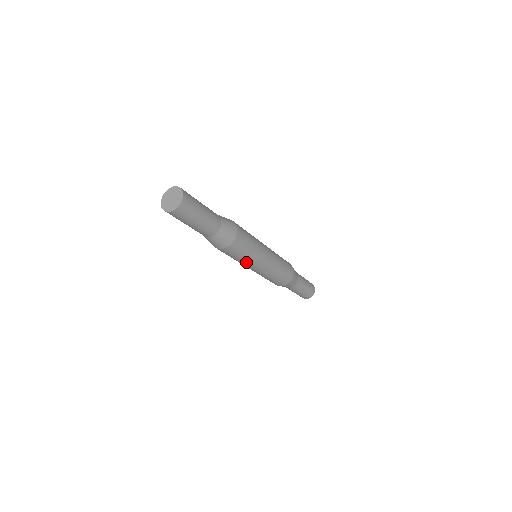
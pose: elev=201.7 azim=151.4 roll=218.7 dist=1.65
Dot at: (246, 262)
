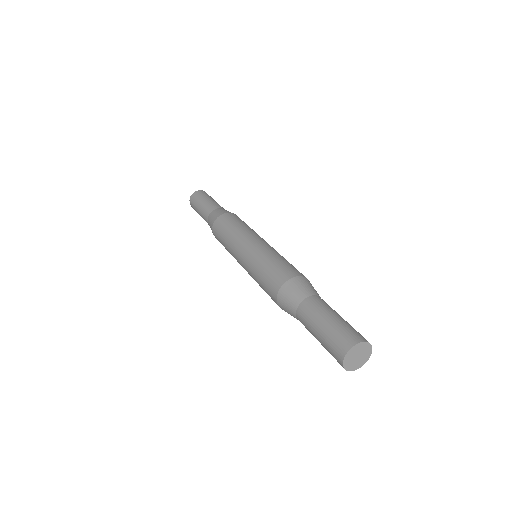
Dot at: occluded
